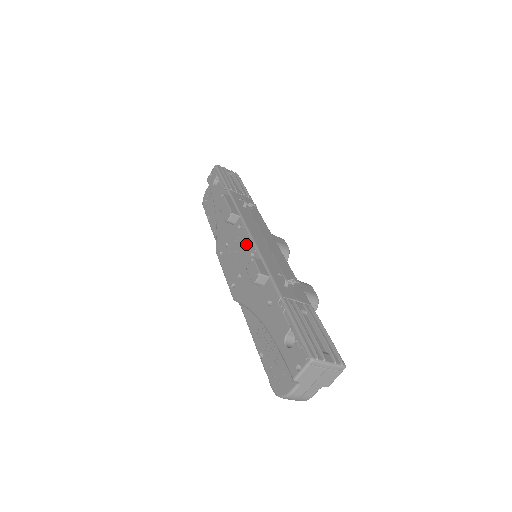
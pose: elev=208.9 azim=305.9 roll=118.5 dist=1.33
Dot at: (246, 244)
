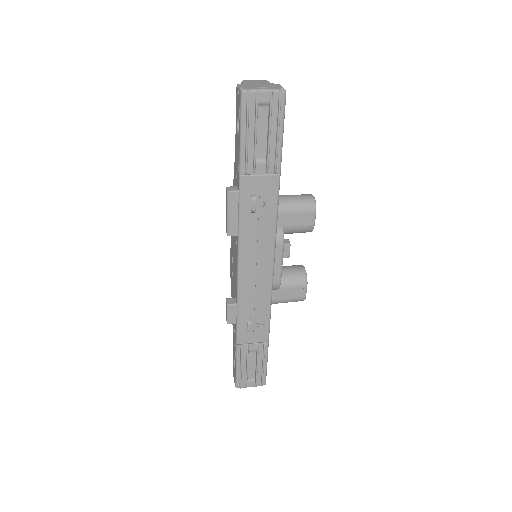
Dot at: (236, 270)
